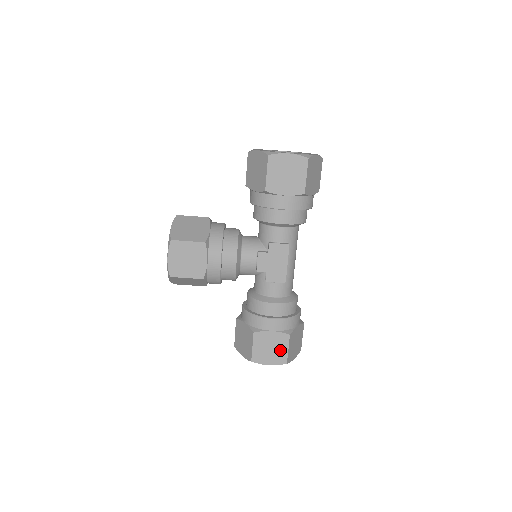
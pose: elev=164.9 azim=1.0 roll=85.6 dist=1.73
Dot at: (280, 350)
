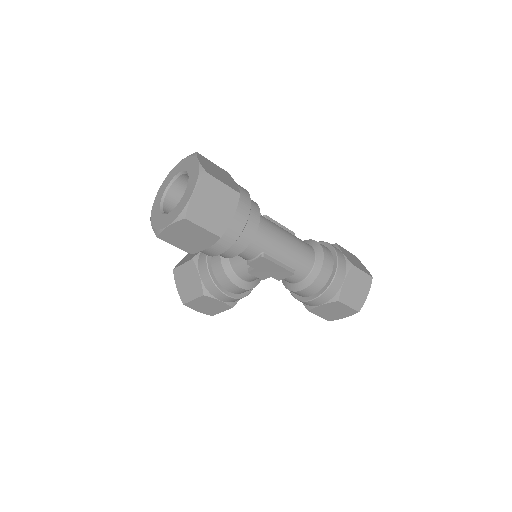
Dot at: (343, 309)
